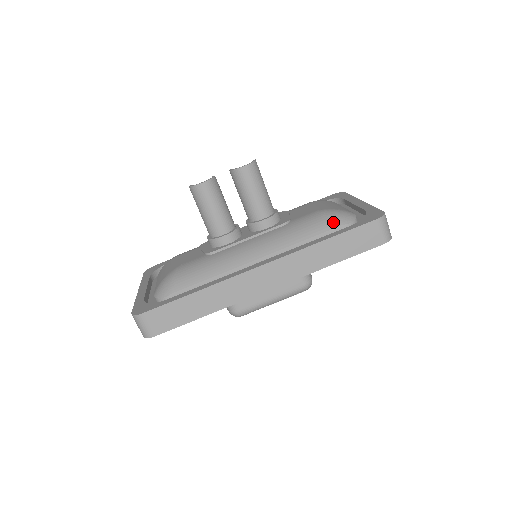
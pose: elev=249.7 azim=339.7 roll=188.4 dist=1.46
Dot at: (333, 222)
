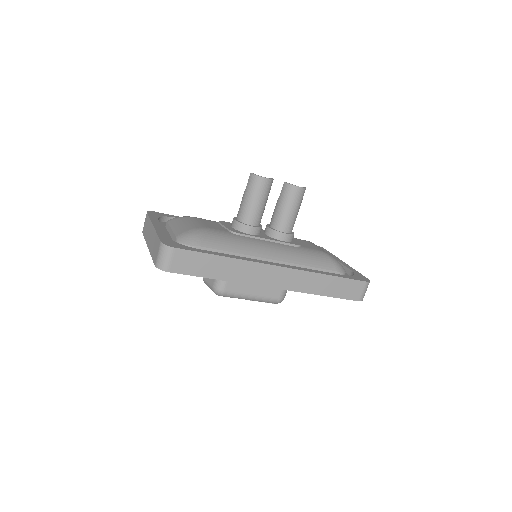
Dot at: (333, 266)
